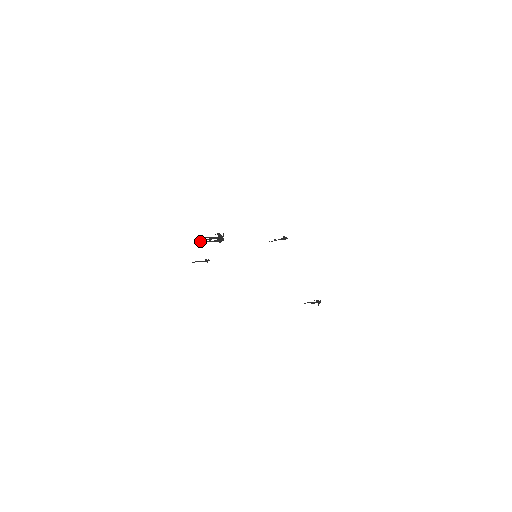
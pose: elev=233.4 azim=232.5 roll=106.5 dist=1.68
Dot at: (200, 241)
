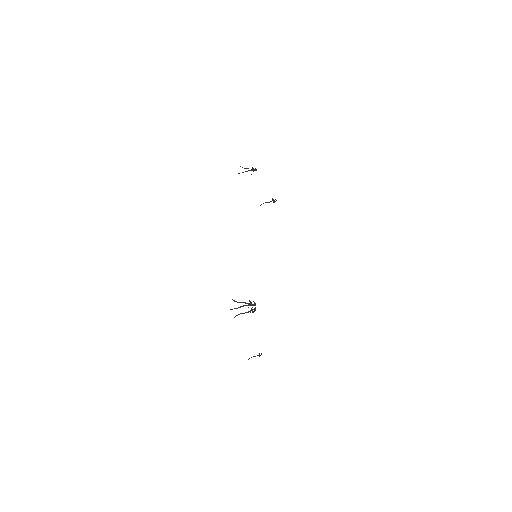
Dot at: occluded
